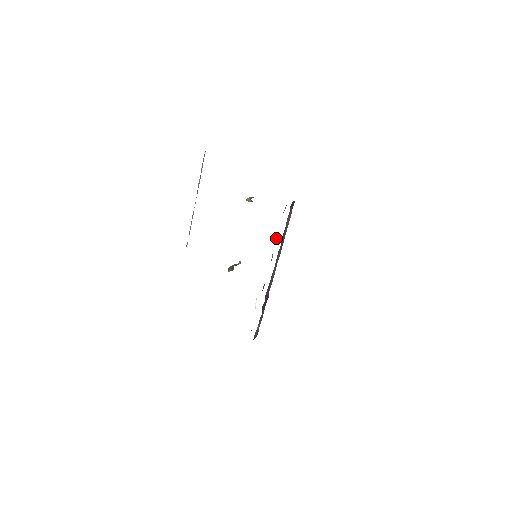
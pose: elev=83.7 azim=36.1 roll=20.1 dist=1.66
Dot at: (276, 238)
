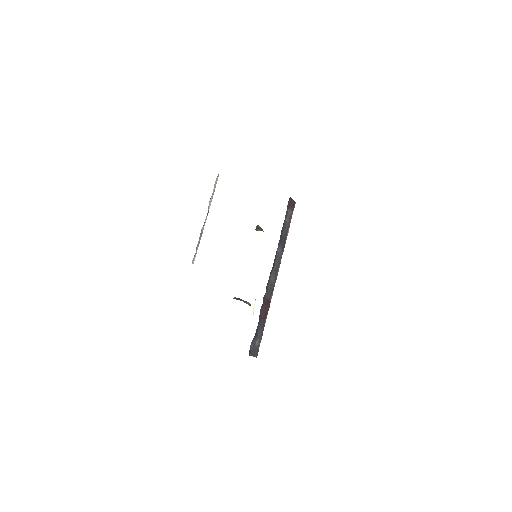
Dot at: occluded
